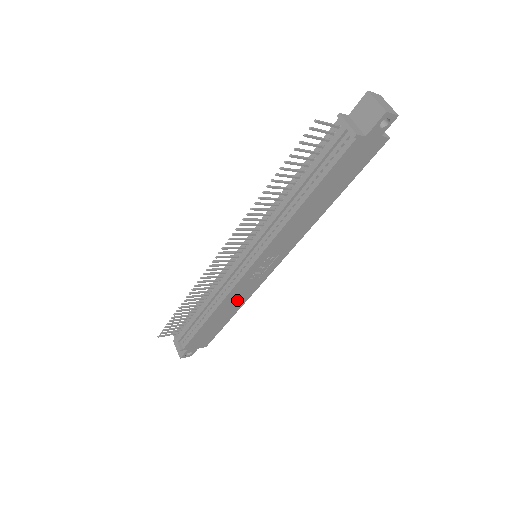
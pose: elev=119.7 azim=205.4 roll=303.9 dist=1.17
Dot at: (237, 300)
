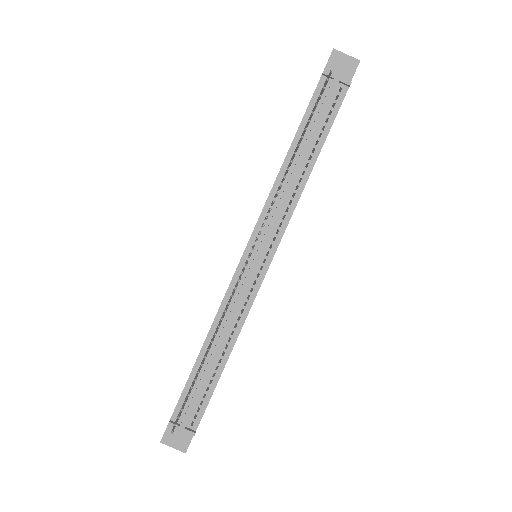
Dot at: occluded
